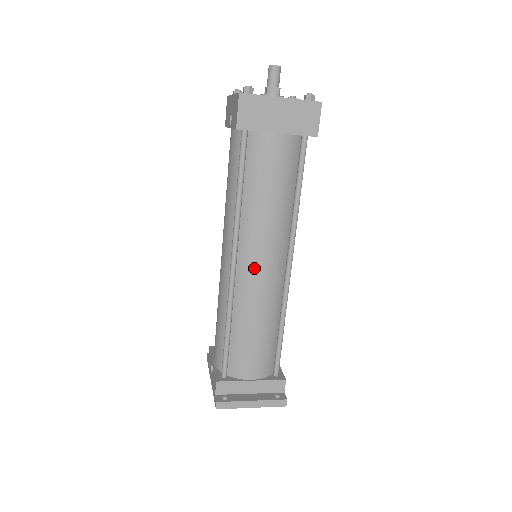
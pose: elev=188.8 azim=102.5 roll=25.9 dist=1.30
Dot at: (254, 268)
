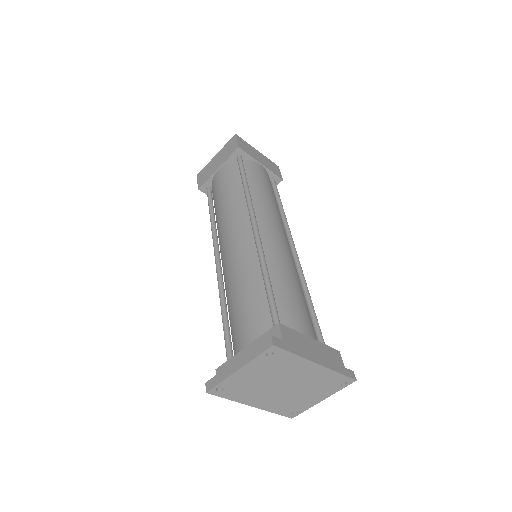
Dot at: (225, 248)
